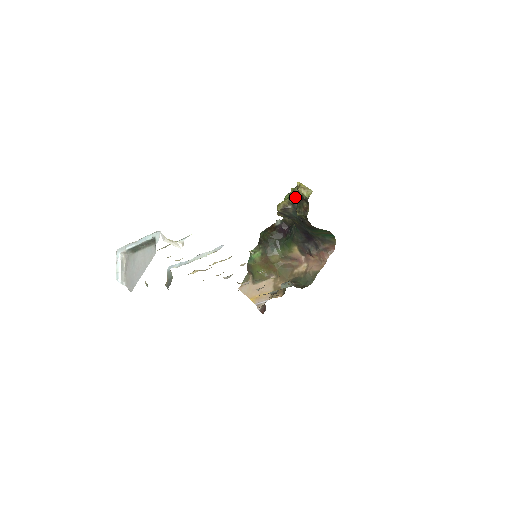
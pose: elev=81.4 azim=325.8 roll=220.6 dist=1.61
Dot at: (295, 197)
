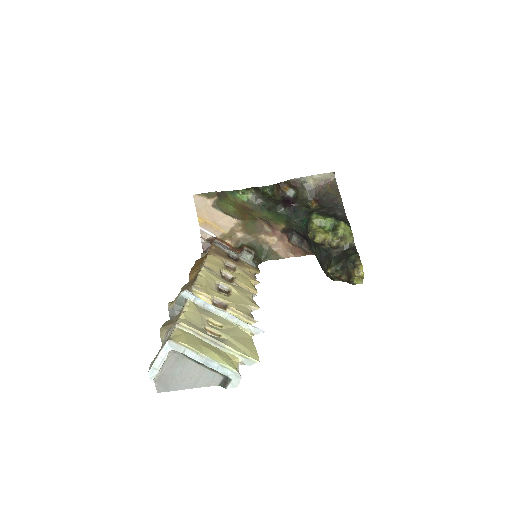
Dot at: (340, 244)
